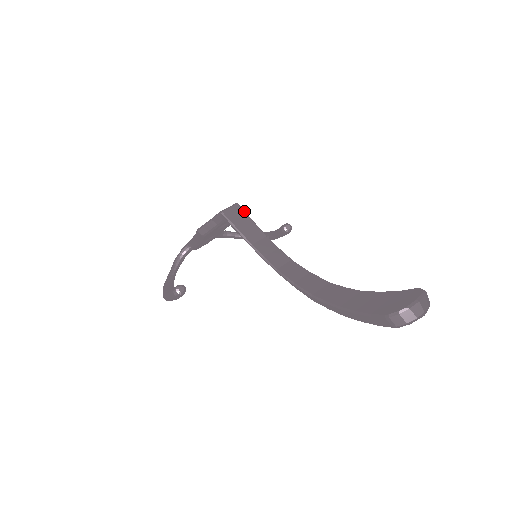
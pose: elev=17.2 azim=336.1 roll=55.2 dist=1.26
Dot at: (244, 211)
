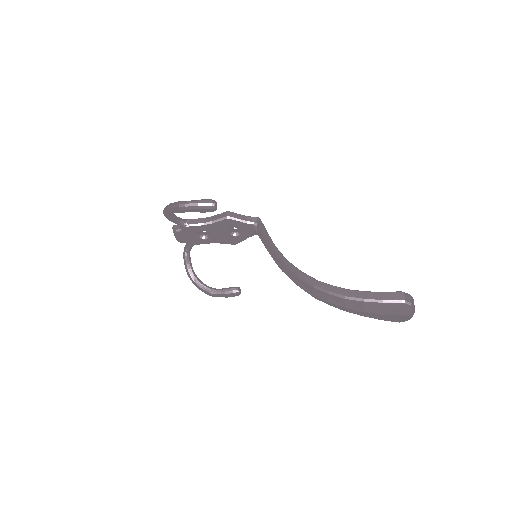
Dot at: occluded
